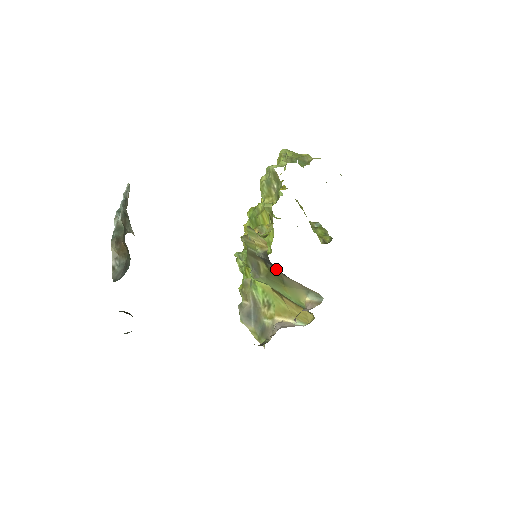
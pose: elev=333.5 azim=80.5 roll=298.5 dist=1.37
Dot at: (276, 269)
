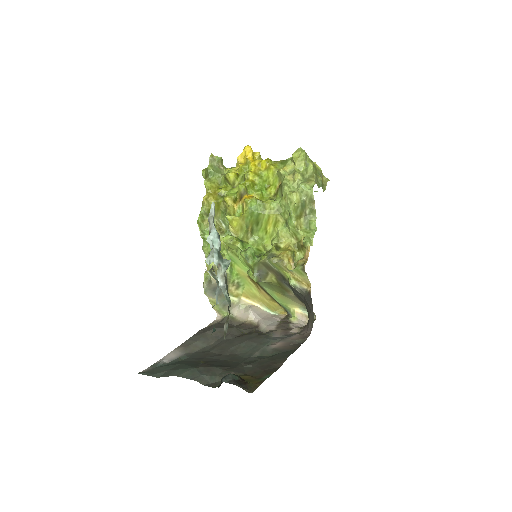
Dot at: (295, 294)
